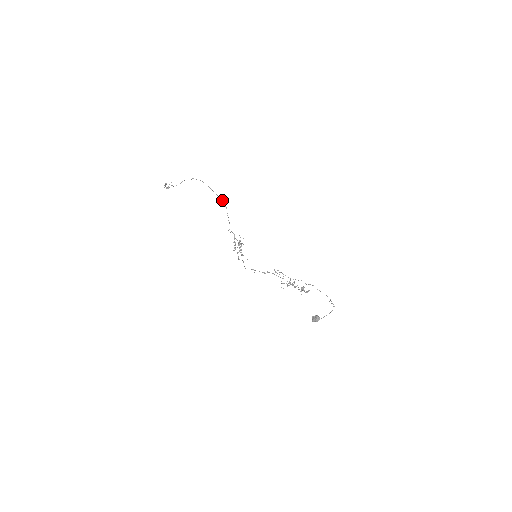
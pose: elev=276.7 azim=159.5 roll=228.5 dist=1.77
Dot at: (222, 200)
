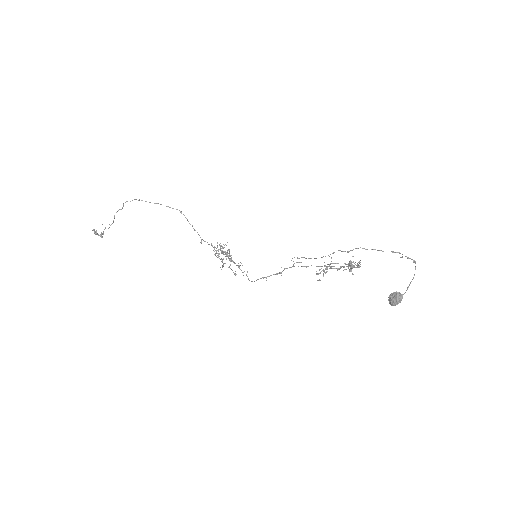
Dot at: (173, 208)
